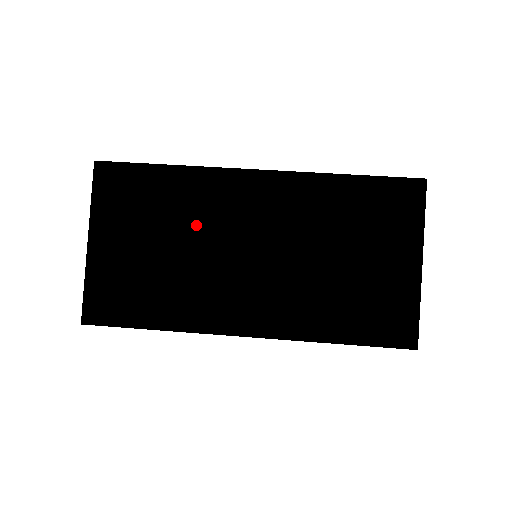
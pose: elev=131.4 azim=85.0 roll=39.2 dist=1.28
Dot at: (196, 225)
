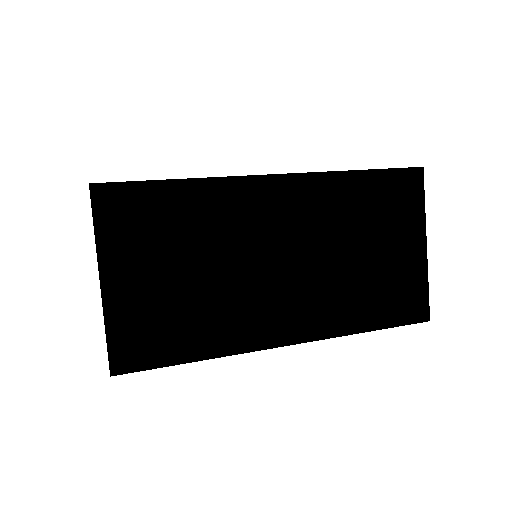
Dot at: occluded
